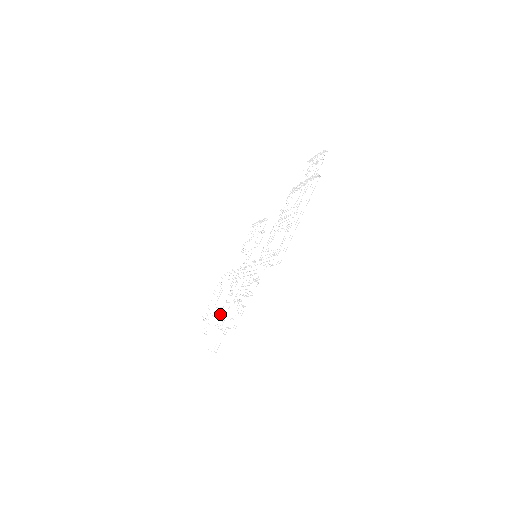
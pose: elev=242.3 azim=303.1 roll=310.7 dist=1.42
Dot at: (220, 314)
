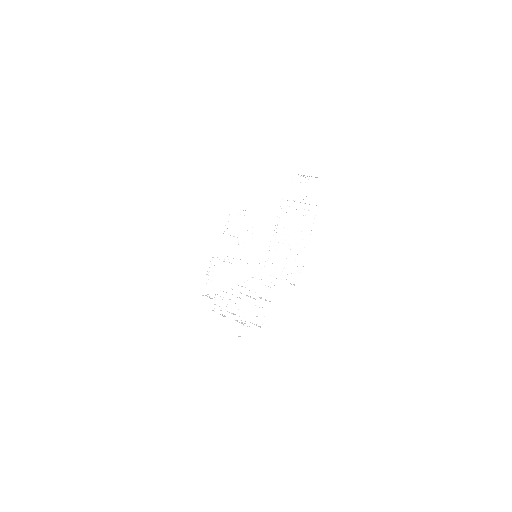
Dot at: (233, 304)
